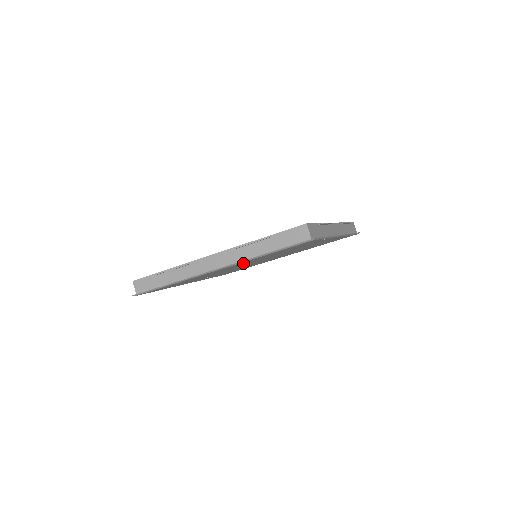
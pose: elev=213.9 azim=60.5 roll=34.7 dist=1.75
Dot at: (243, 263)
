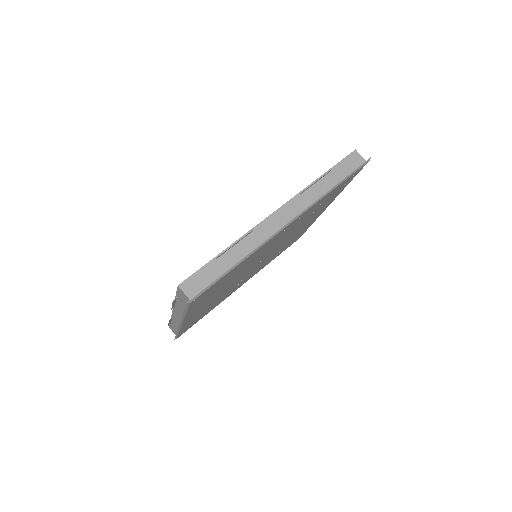
Dot at: (205, 303)
